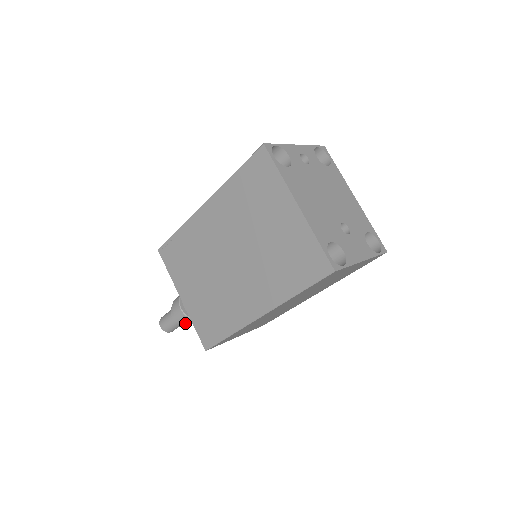
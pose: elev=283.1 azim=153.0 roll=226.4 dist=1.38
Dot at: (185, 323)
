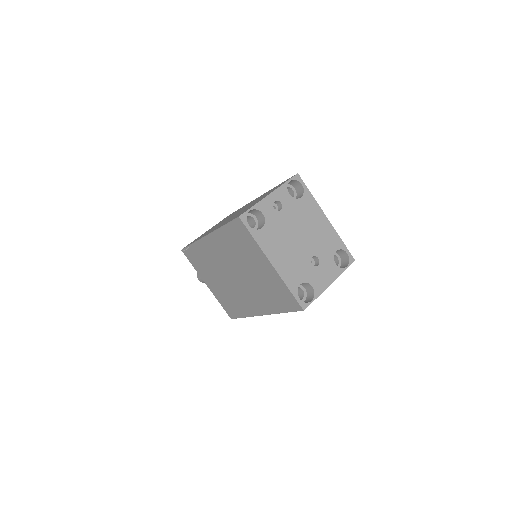
Dot at: occluded
